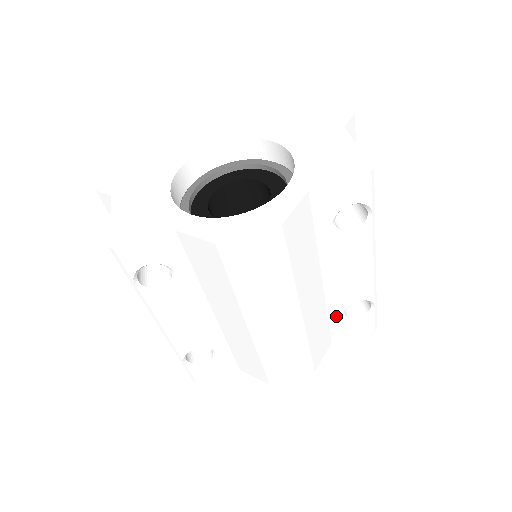
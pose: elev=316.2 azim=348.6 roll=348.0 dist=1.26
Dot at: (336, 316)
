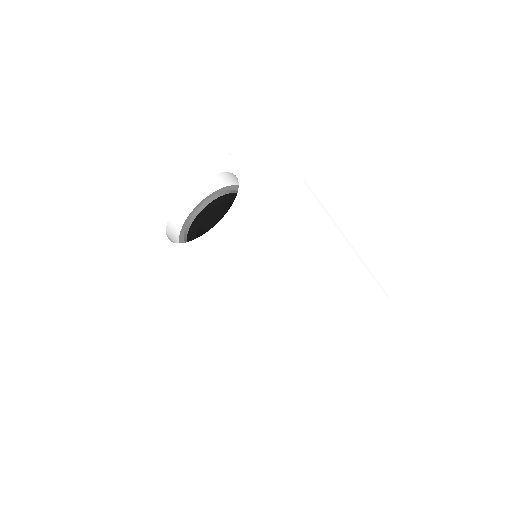
Dot at: occluded
